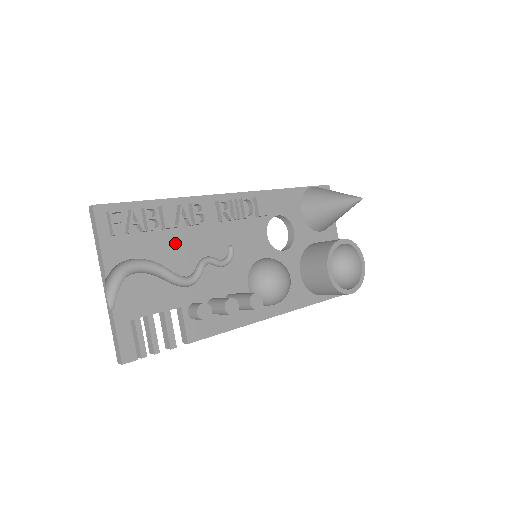
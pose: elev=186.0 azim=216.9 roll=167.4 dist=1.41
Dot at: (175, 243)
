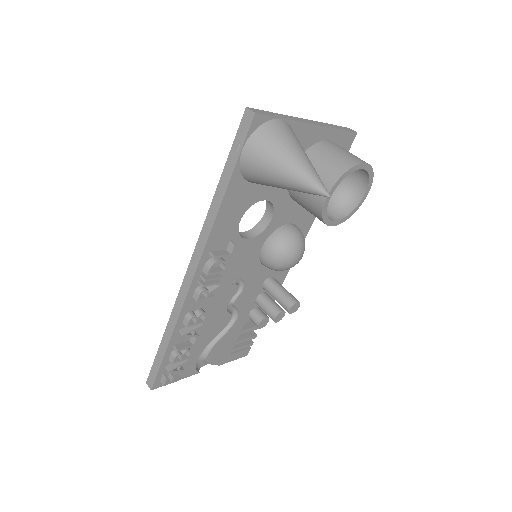
Dot at: (204, 331)
